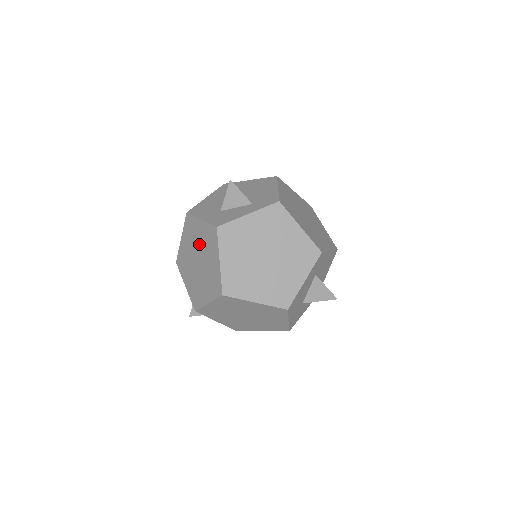
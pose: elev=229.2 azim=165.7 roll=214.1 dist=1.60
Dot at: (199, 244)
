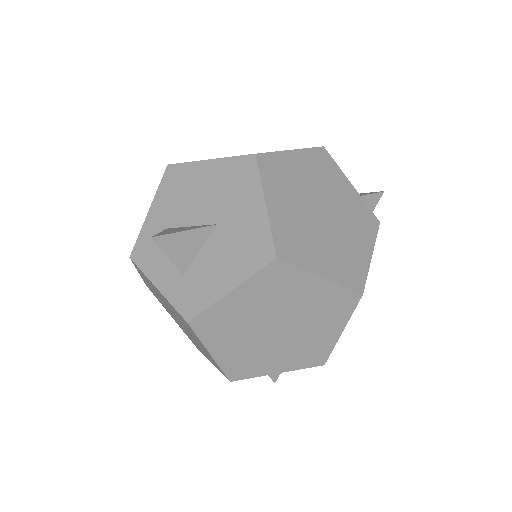
Dot at: occluded
